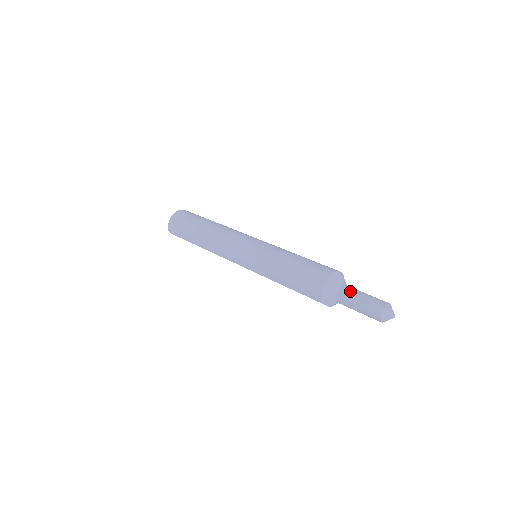
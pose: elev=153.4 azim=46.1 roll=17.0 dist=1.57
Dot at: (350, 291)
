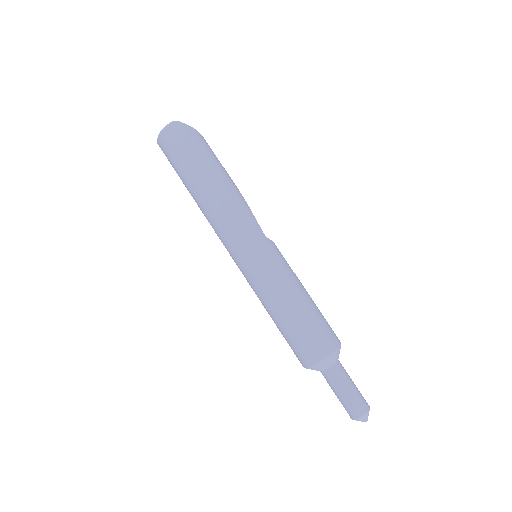
Dot at: (328, 383)
